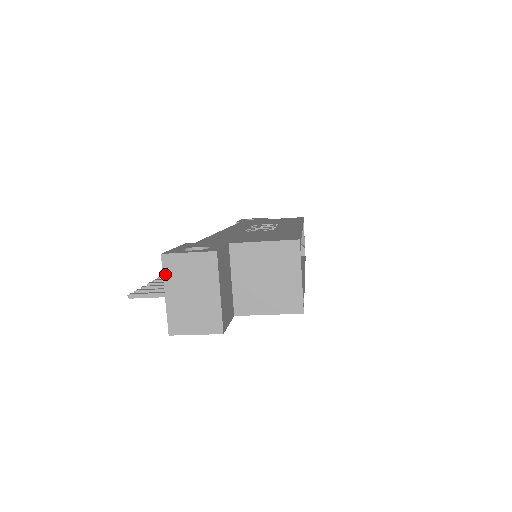
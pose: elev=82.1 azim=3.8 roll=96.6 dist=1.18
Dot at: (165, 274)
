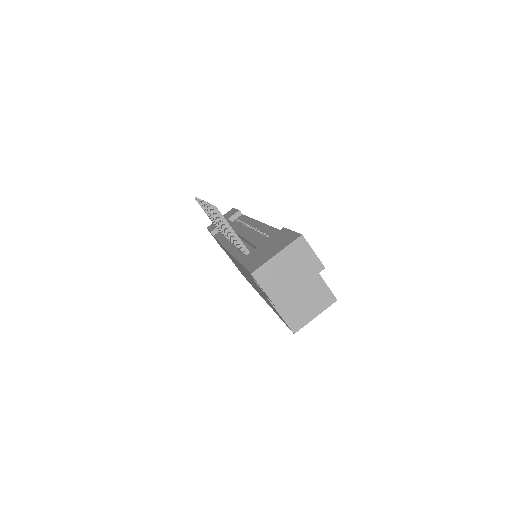
Dot at: (291, 245)
